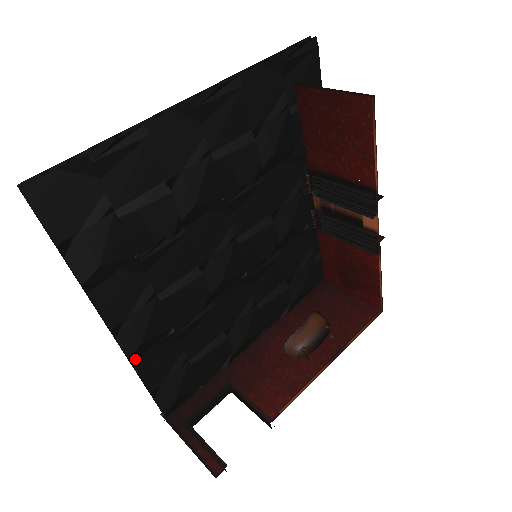
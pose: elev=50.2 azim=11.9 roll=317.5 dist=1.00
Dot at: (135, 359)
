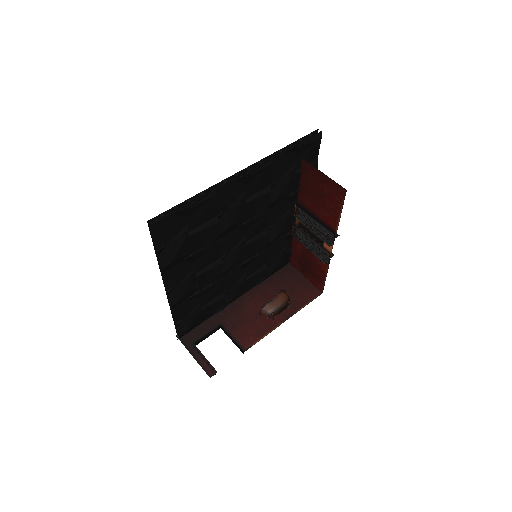
Dot at: (174, 306)
